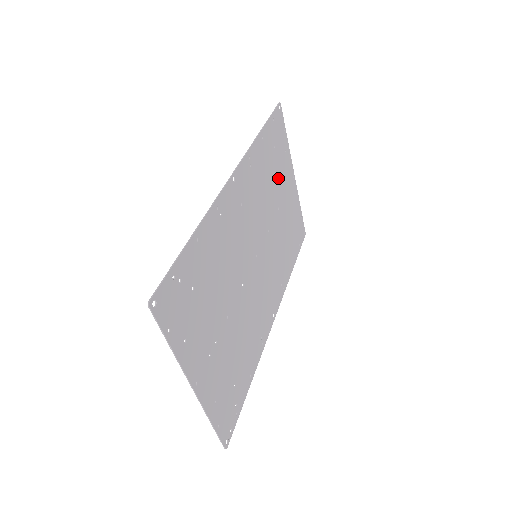
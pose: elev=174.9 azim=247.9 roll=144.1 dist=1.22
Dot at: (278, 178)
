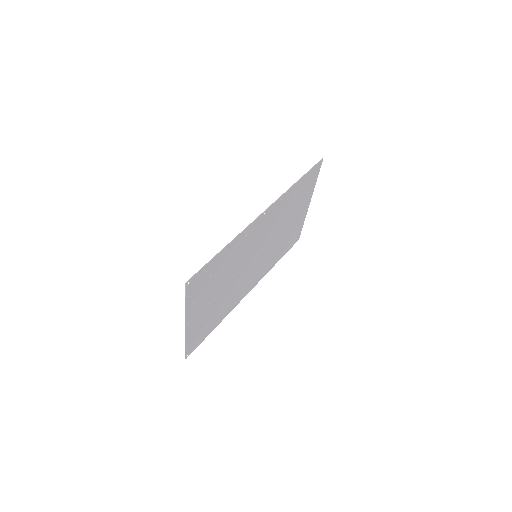
Dot at: (296, 207)
